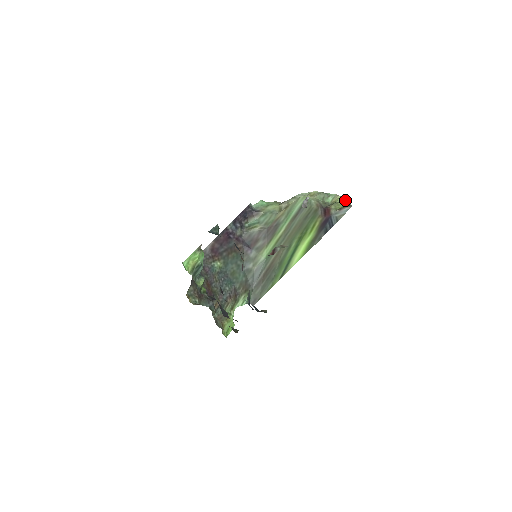
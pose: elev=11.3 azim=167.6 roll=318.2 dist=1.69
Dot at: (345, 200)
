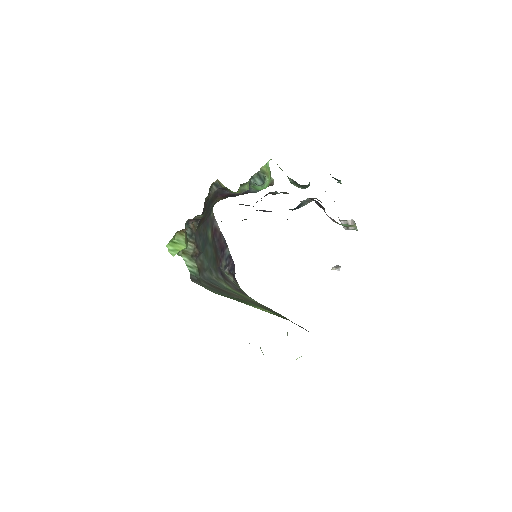
Dot at: occluded
